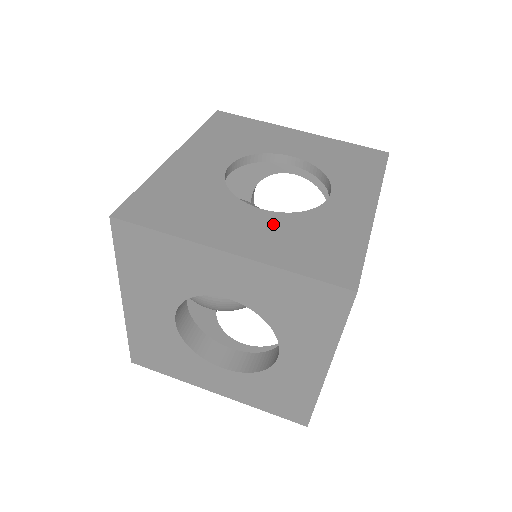
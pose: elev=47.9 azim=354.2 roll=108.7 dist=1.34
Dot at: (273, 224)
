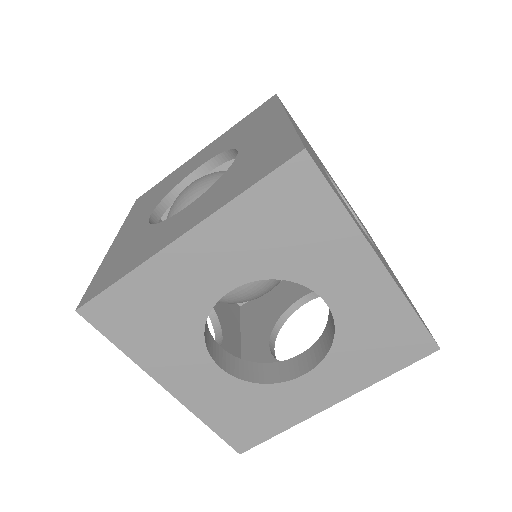
Dot at: (377, 252)
